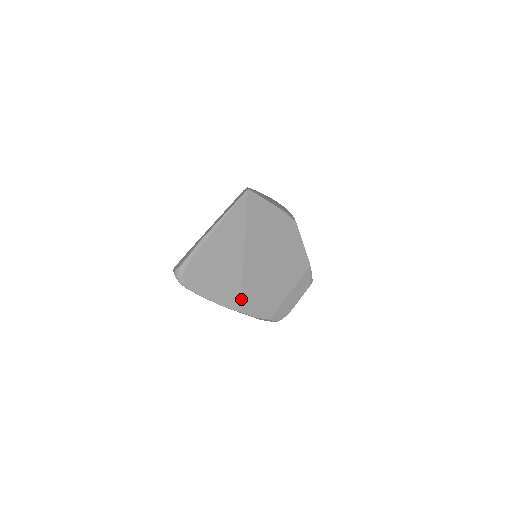
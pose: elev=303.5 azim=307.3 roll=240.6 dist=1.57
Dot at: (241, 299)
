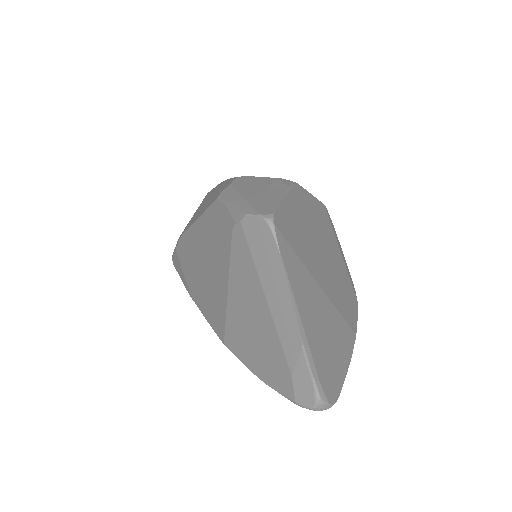
Dot at: (349, 326)
